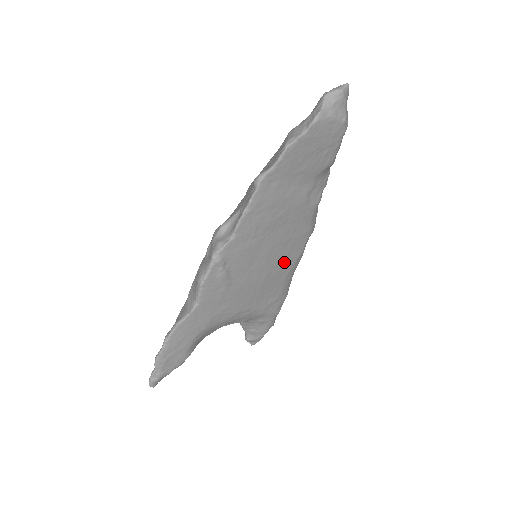
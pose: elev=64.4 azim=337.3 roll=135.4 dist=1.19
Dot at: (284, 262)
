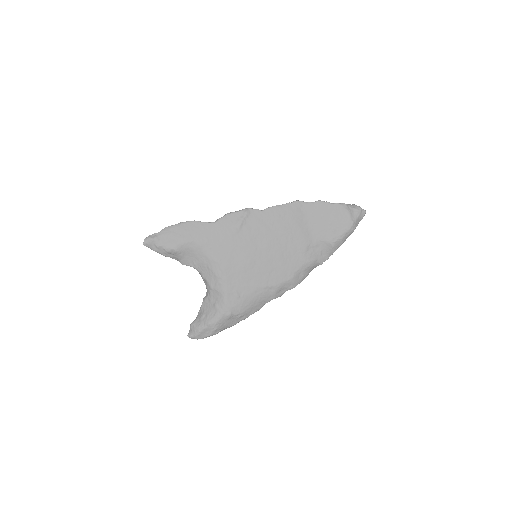
Dot at: (265, 272)
